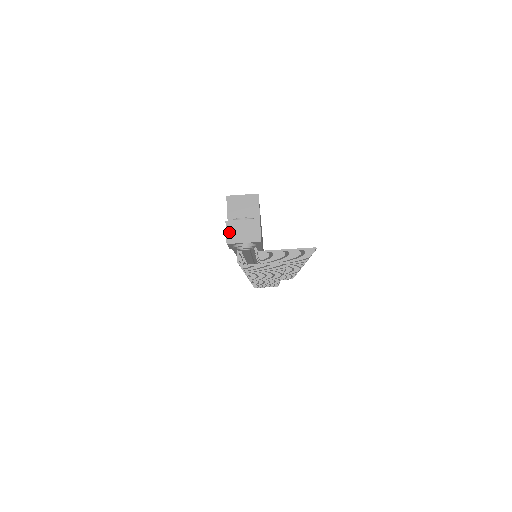
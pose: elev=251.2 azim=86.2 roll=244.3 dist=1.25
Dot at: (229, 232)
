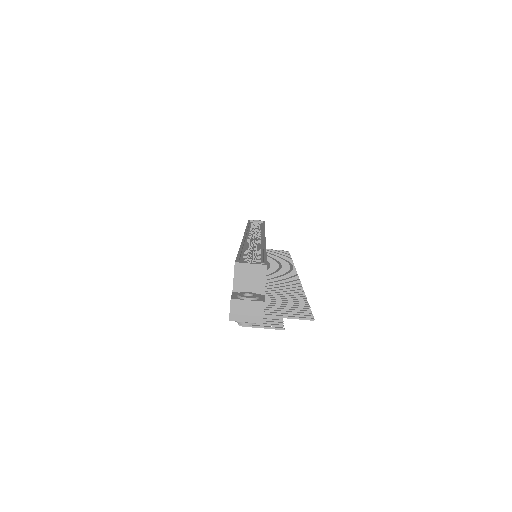
Dot at: (233, 310)
